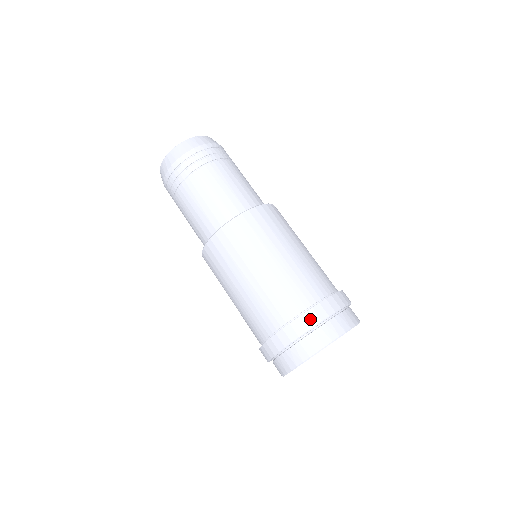
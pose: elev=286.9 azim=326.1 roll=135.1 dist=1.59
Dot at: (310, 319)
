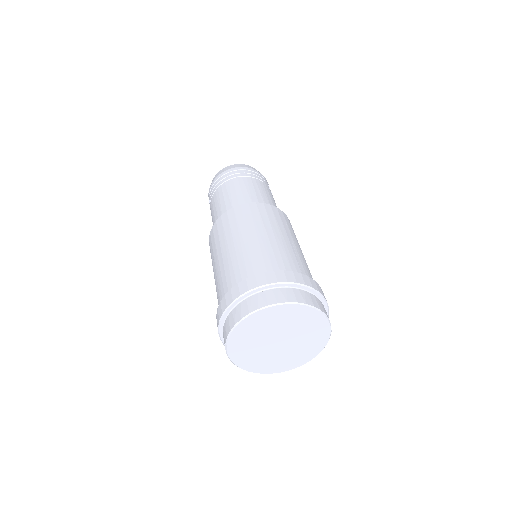
Dot at: (311, 282)
